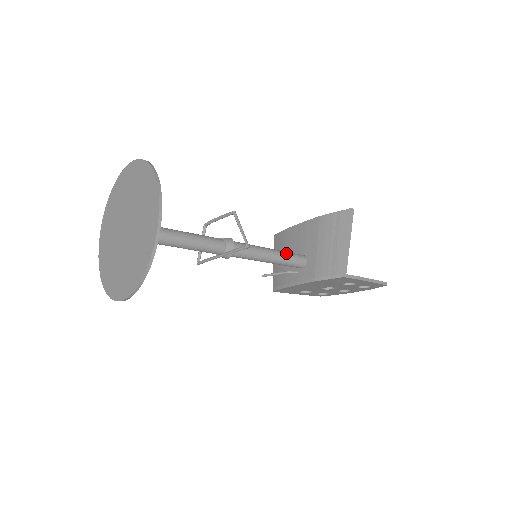
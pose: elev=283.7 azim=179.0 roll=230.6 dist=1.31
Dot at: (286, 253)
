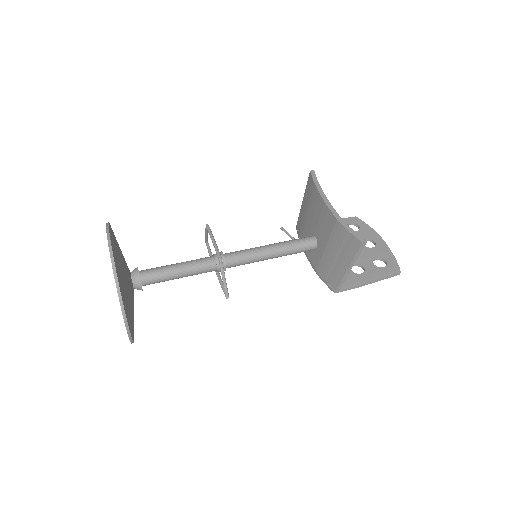
Dot at: (290, 249)
